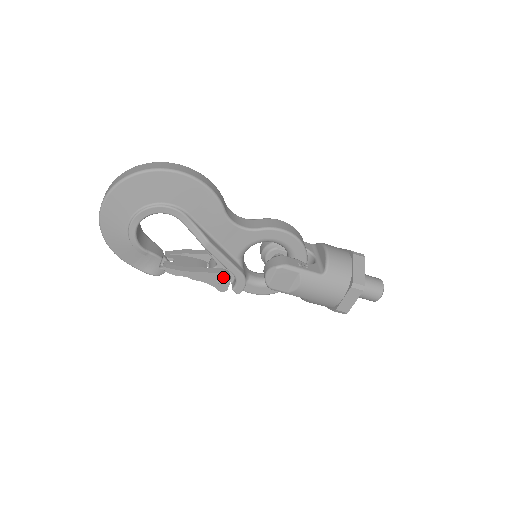
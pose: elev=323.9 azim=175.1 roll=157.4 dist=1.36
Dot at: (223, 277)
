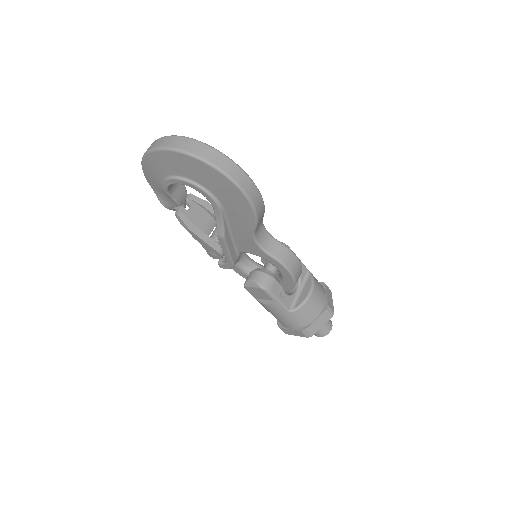
Dot at: (217, 254)
